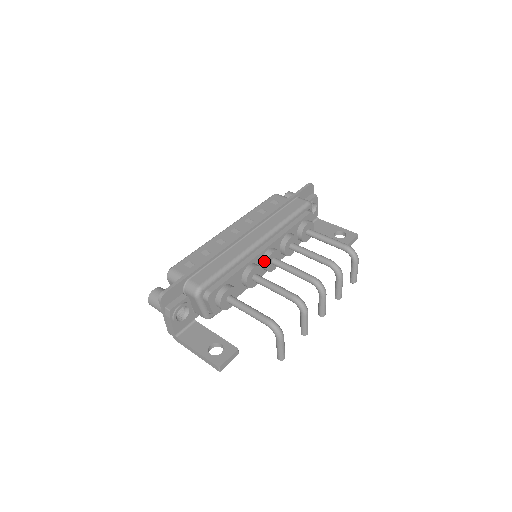
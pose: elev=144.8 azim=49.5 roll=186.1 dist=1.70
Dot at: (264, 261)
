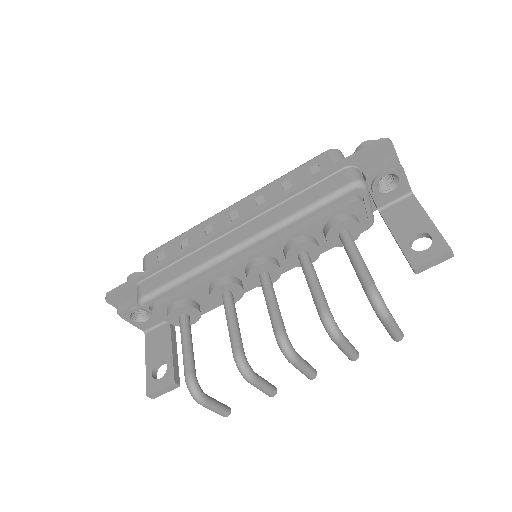
Dot at: (246, 274)
